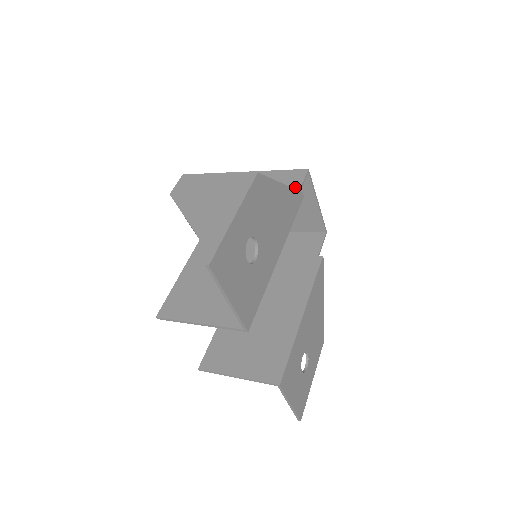
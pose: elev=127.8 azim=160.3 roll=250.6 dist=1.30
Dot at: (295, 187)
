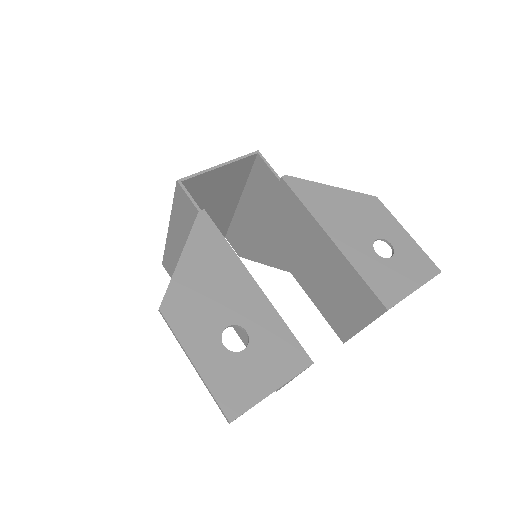
Dot at: (192, 209)
